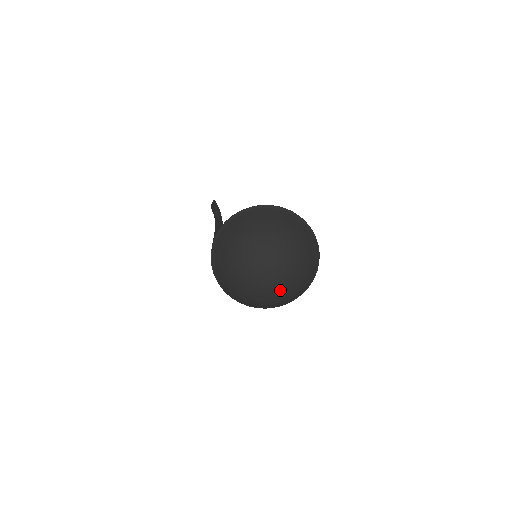
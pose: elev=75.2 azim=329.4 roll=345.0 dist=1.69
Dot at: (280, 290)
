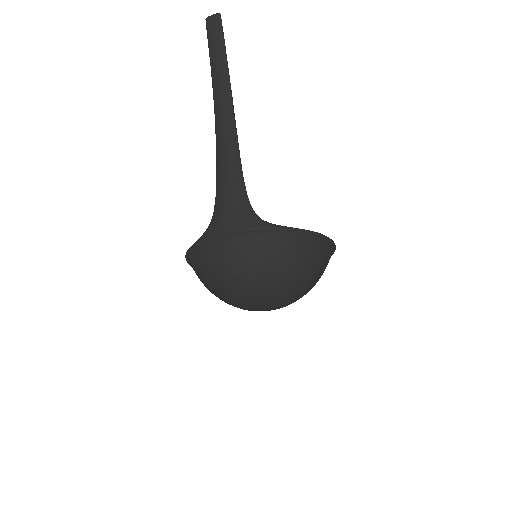
Dot at: occluded
